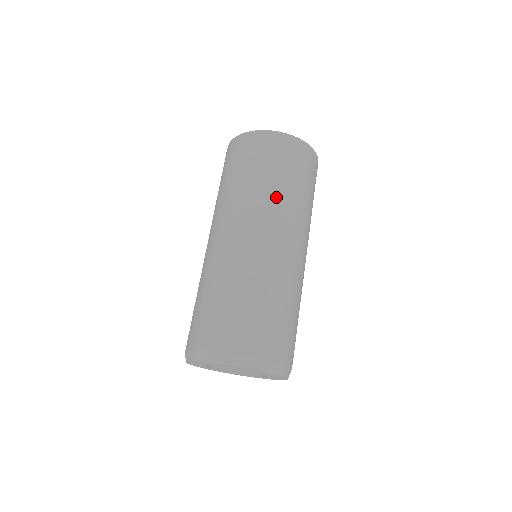
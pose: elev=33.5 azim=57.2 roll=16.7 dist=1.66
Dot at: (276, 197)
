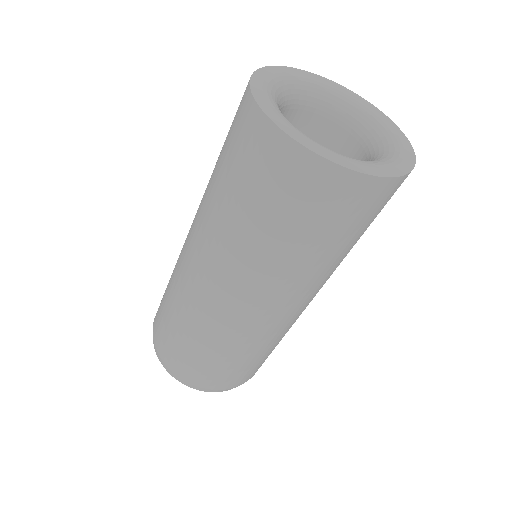
Dot at: (278, 265)
